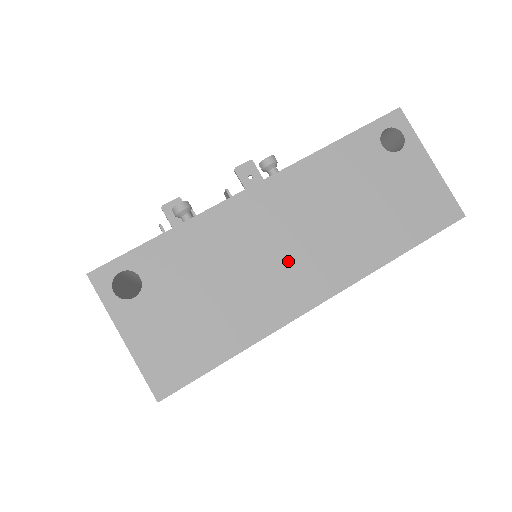
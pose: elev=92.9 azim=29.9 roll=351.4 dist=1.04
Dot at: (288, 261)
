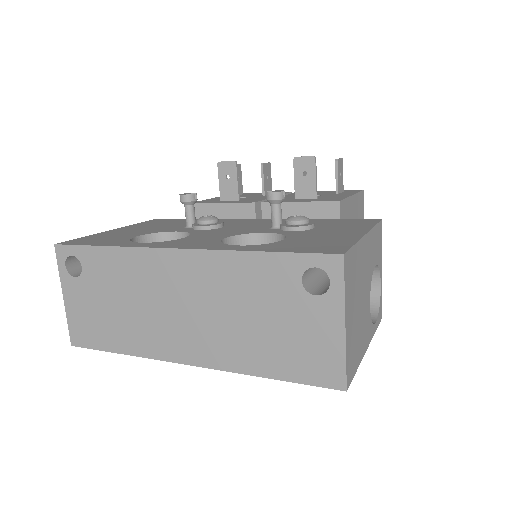
Dot at: (176, 321)
